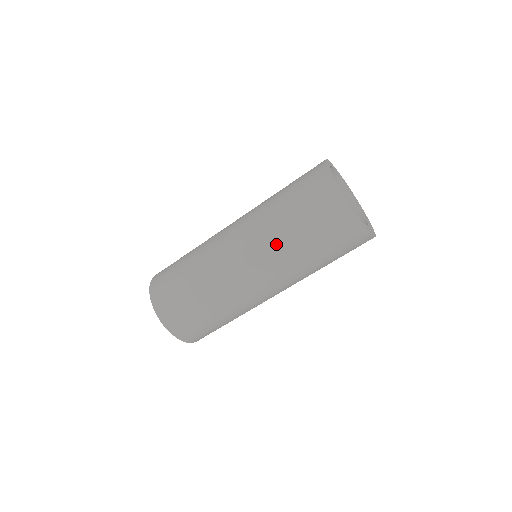
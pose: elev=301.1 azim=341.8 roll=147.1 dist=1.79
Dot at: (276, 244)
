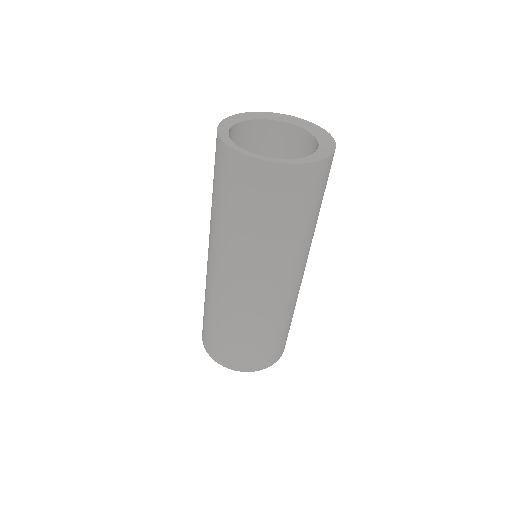
Dot at: (266, 253)
